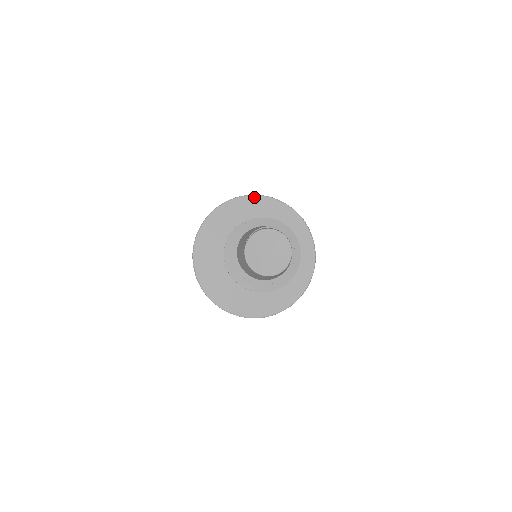
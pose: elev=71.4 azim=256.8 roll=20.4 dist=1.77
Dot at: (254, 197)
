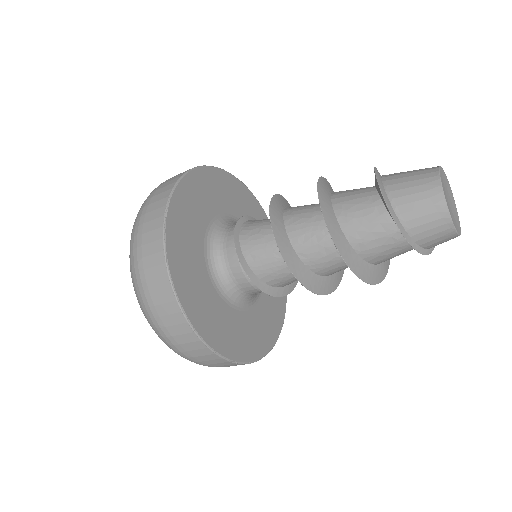
Dot at: (264, 212)
